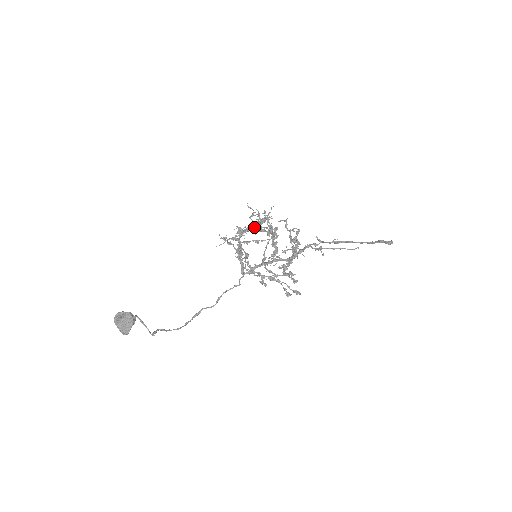
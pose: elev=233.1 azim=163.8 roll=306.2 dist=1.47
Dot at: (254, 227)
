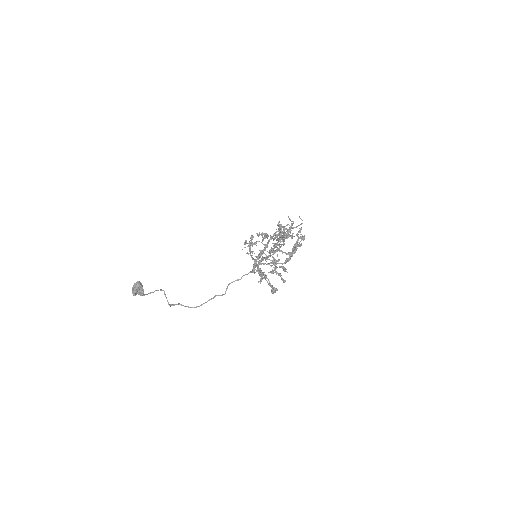
Dot at: (262, 232)
